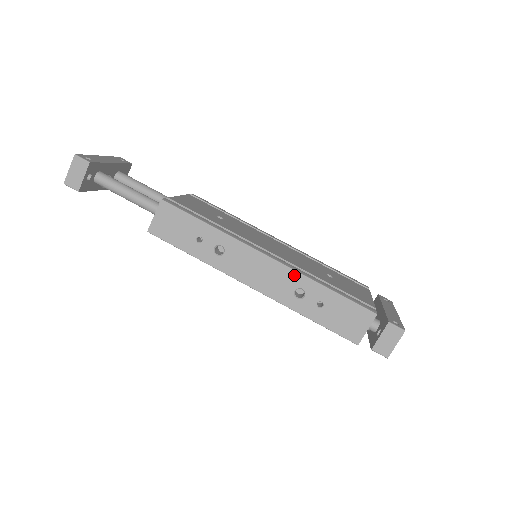
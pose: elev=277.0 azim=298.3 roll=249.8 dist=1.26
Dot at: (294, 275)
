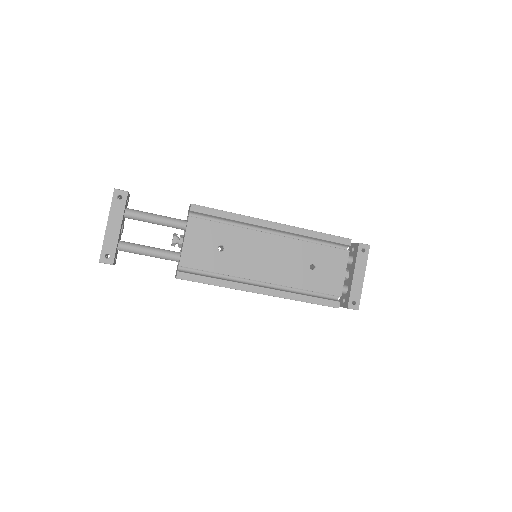
Dot at: occluded
